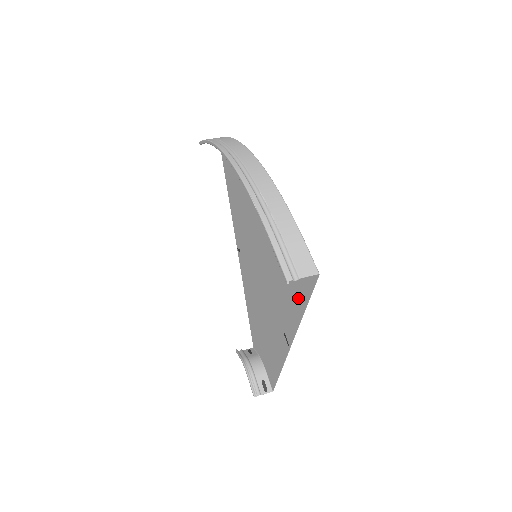
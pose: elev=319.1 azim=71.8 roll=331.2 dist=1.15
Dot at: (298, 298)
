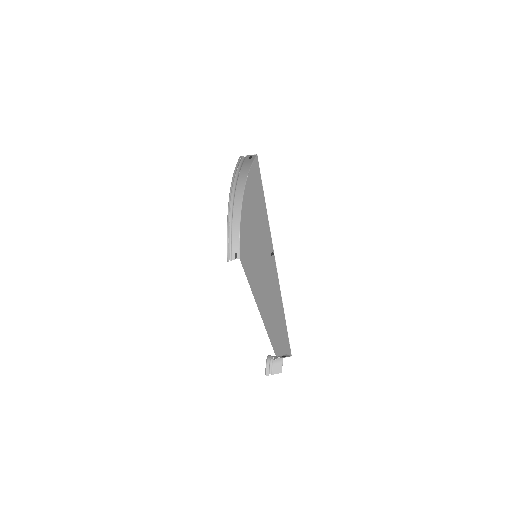
Dot at: (262, 200)
